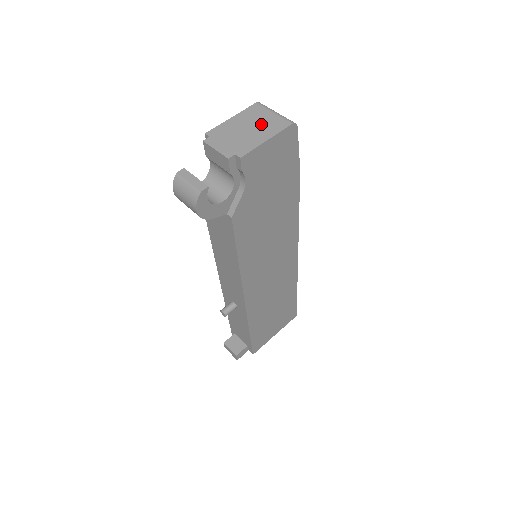
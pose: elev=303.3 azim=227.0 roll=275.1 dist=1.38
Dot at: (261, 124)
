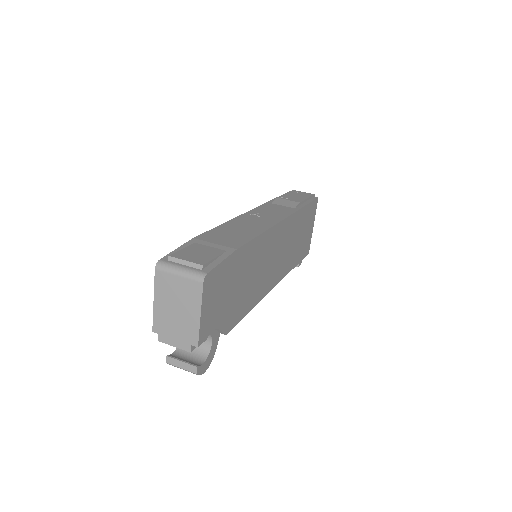
Dot at: (181, 298)
